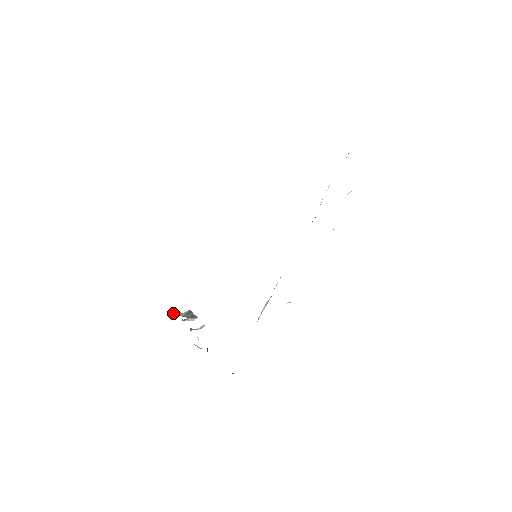
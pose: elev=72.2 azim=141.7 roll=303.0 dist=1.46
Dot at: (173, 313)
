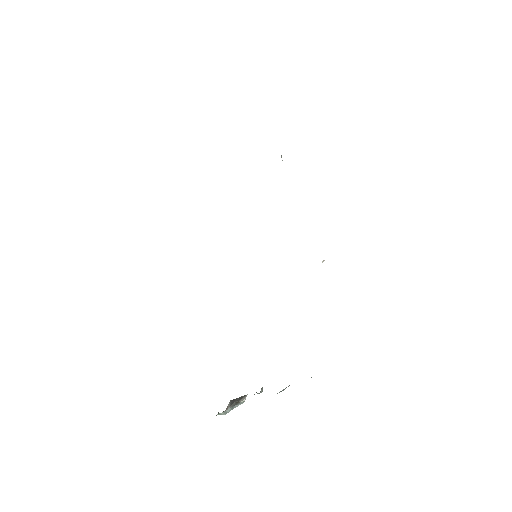
Dot at: occluded
